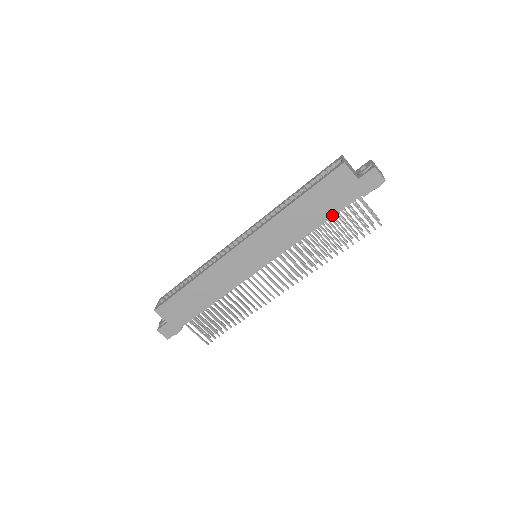
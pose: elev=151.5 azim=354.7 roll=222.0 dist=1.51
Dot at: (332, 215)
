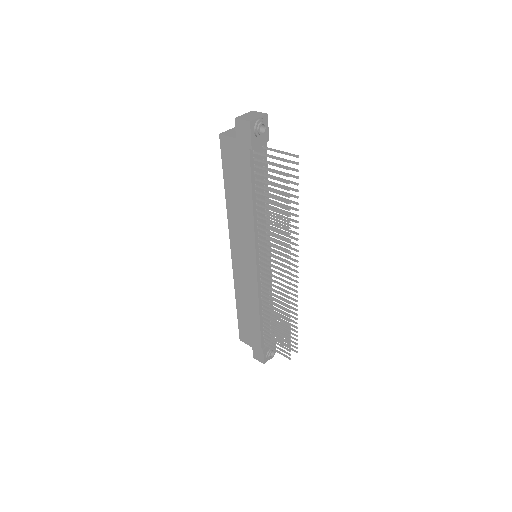
Dot at: (250, 183)
